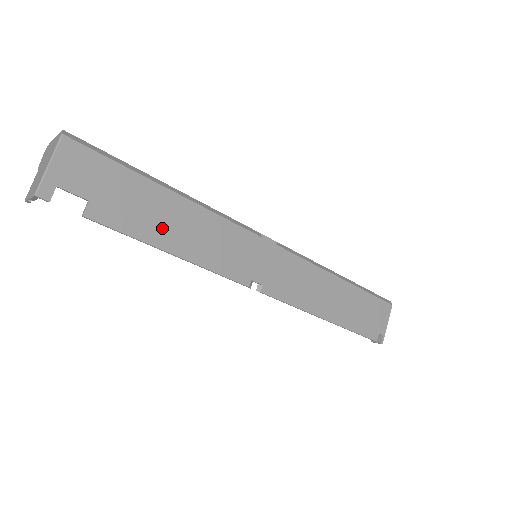
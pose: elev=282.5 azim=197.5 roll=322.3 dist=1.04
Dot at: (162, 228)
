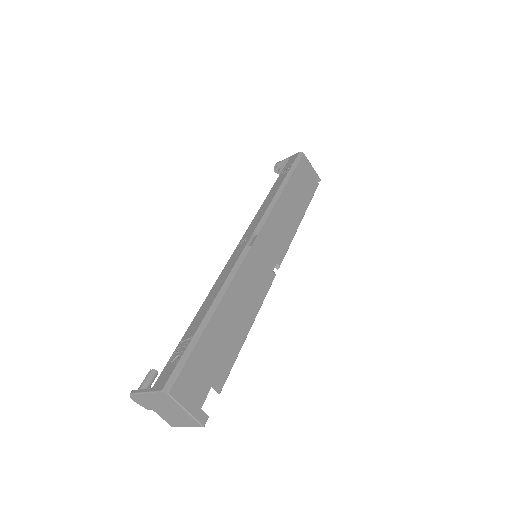
Dot at: (235, 331)
